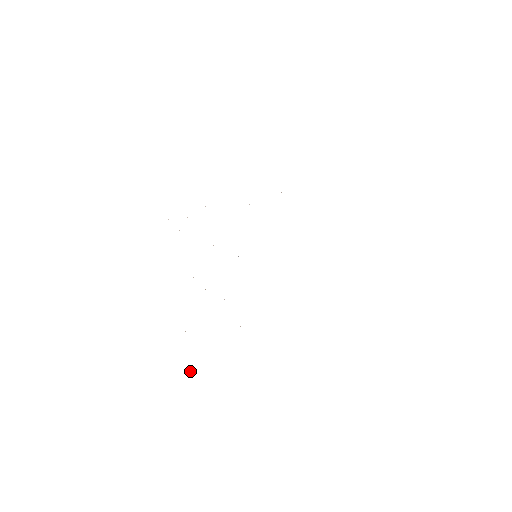
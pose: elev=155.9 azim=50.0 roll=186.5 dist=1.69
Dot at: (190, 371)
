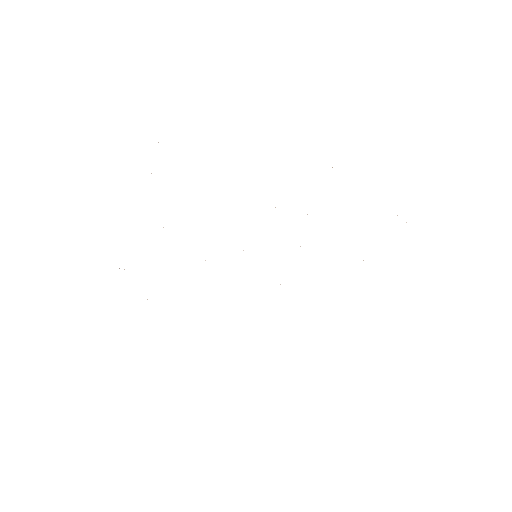
Dot at: occluded
